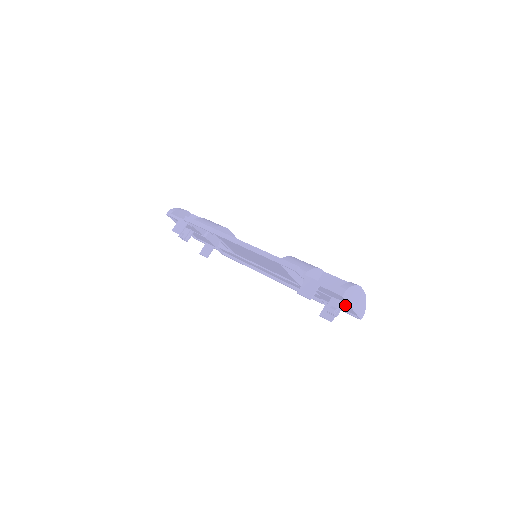
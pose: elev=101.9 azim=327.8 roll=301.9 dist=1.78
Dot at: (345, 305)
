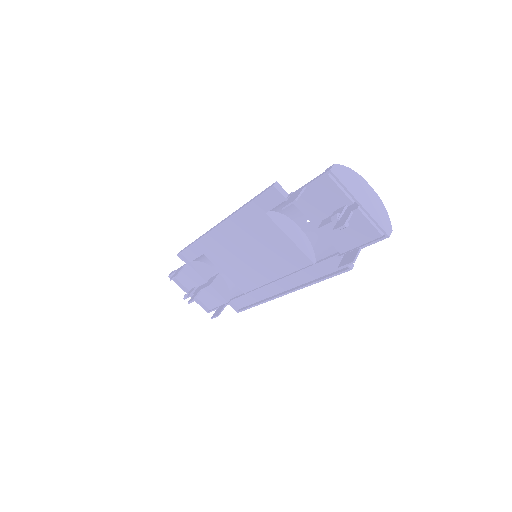
Dot at: (355, 216)
